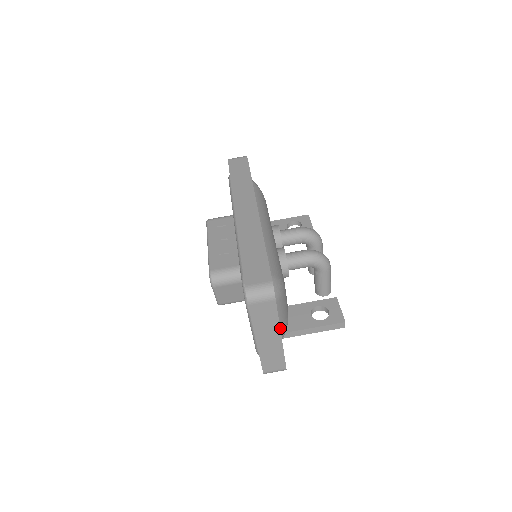
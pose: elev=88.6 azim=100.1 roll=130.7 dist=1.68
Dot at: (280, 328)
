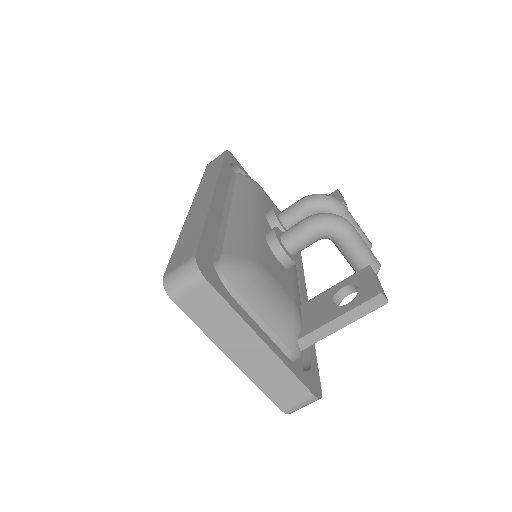
Dot at: (276, 333)
